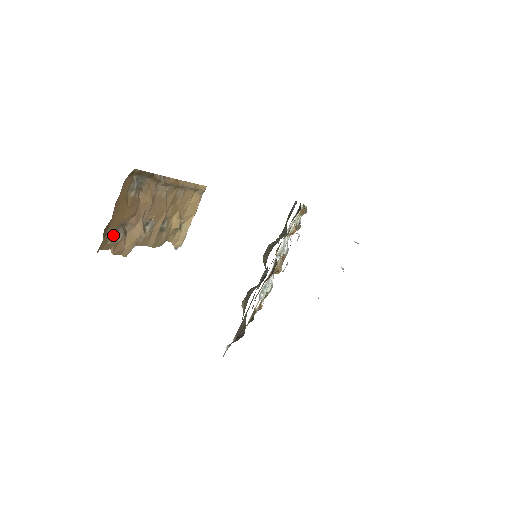
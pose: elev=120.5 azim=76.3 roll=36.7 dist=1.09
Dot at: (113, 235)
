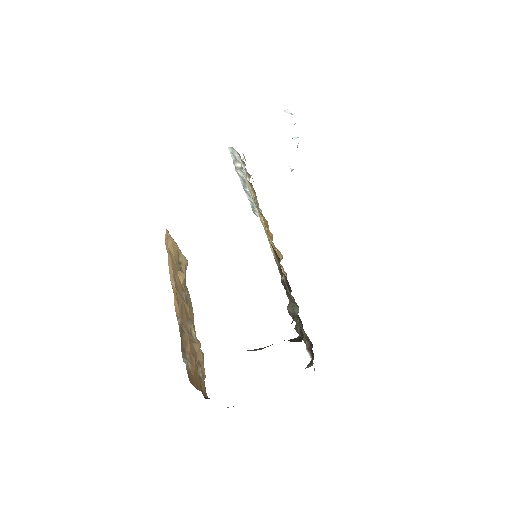
Dot at: (202, 382)
